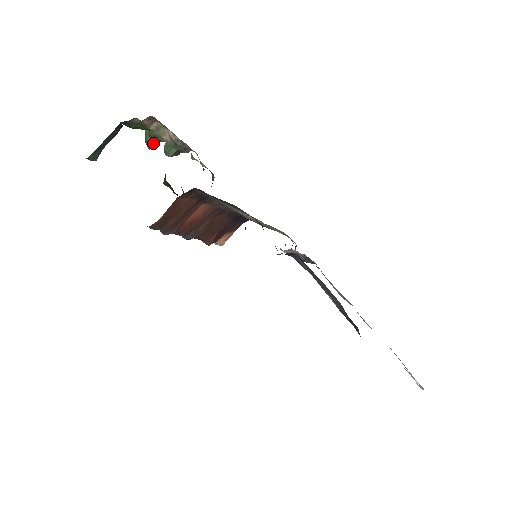
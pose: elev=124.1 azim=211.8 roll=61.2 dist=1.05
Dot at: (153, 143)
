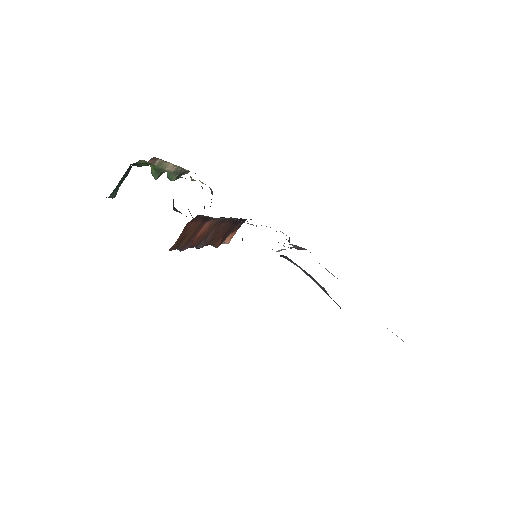
Dot at: (158, 175)
